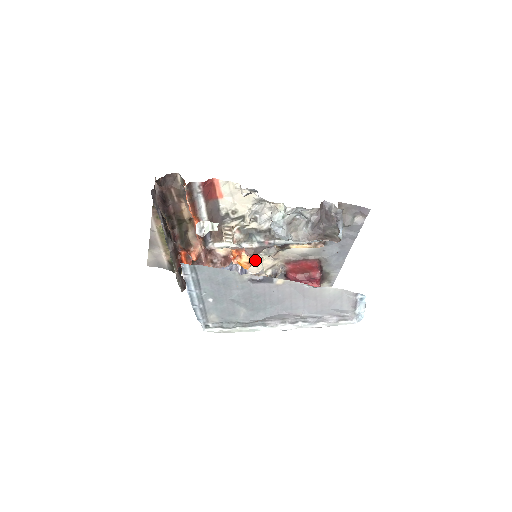
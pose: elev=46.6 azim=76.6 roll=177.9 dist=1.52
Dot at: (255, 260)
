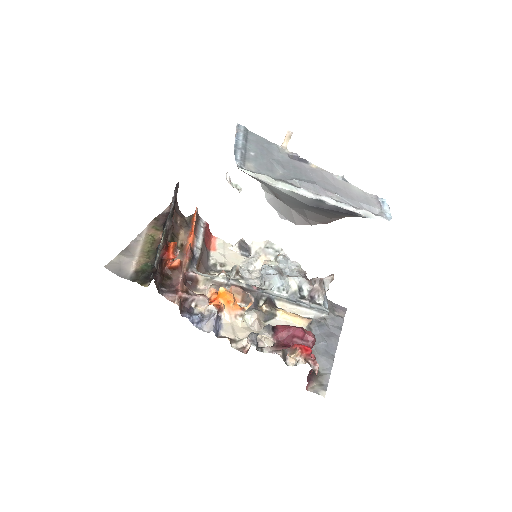
Dot at: (238, 305)
